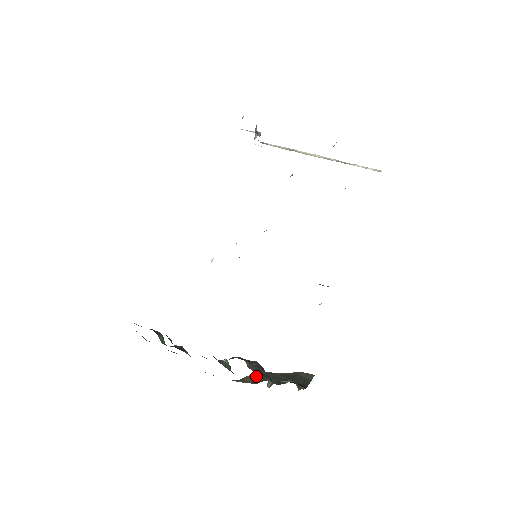
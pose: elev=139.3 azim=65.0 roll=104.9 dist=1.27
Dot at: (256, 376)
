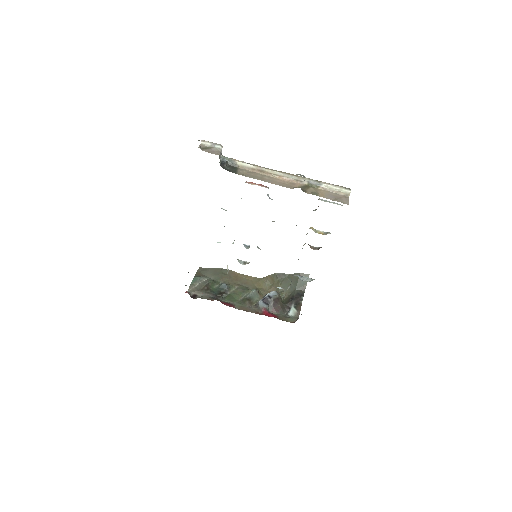
Dot at: (274, 279)
